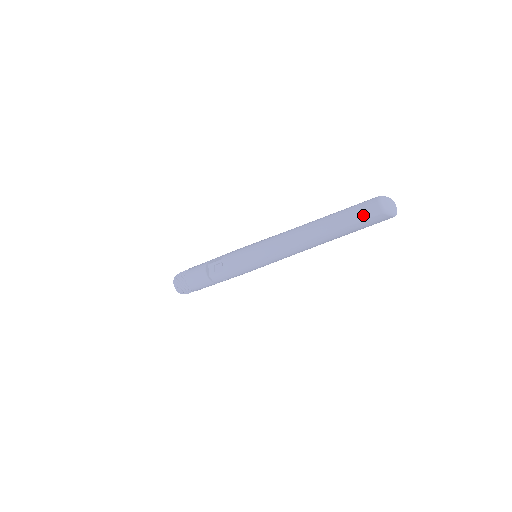
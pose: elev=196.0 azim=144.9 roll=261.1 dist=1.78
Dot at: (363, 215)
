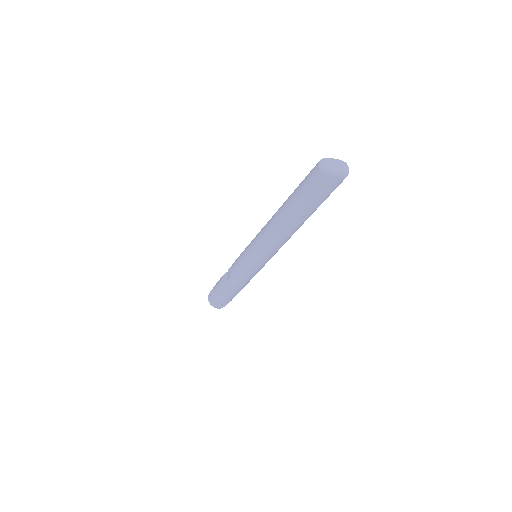
Dot at: (309, 181)
